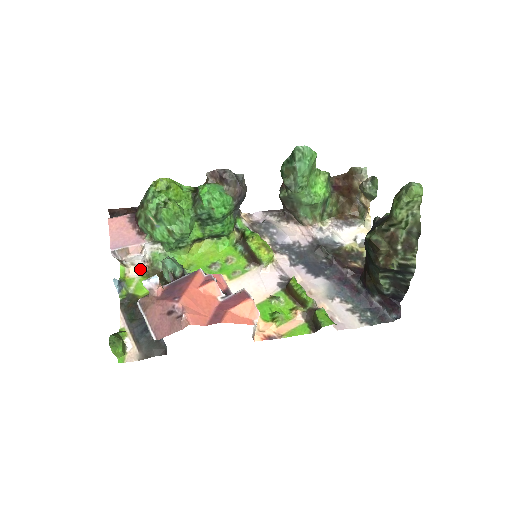
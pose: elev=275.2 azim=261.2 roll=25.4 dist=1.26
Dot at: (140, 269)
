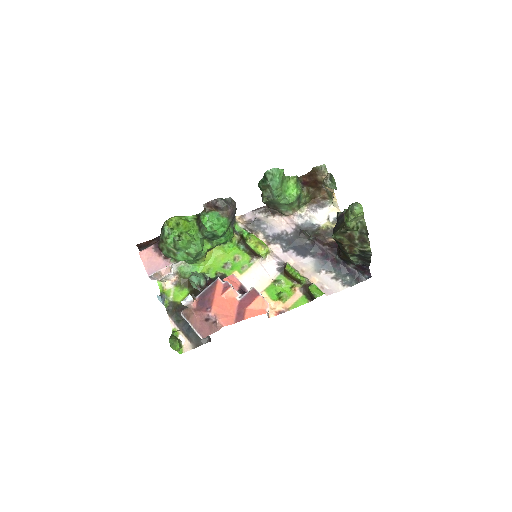
Dot at: (172, 281)
